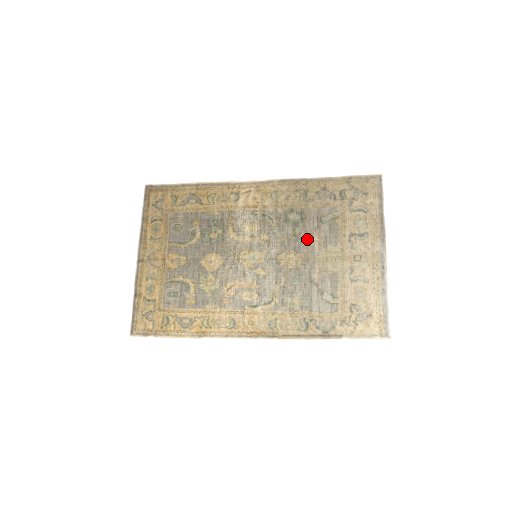
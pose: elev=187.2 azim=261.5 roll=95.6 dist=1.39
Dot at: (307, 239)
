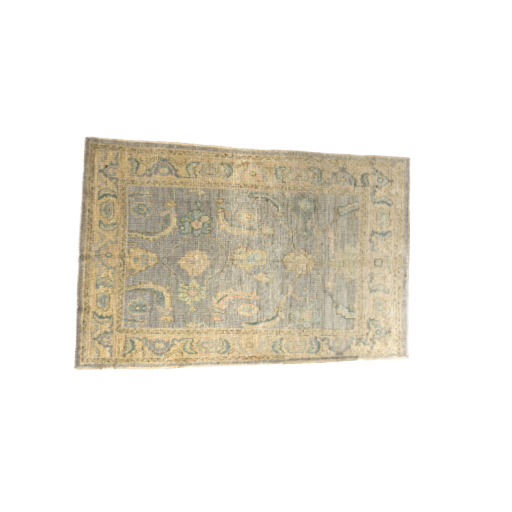
Dot at: (321, 236)
